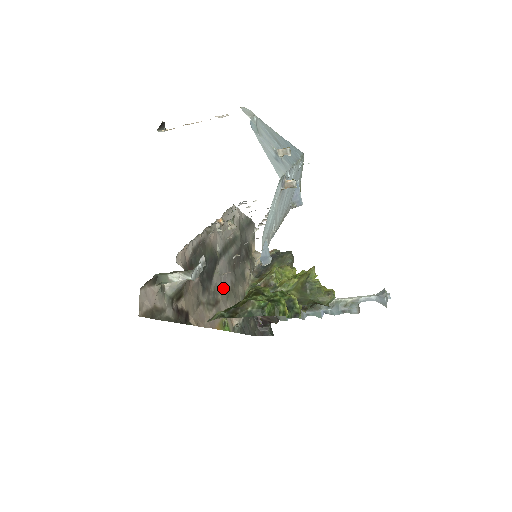
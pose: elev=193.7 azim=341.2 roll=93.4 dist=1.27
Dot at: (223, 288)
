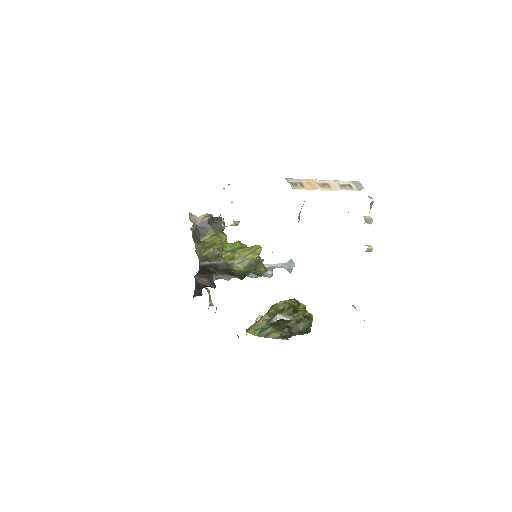
Dot at: occluded
